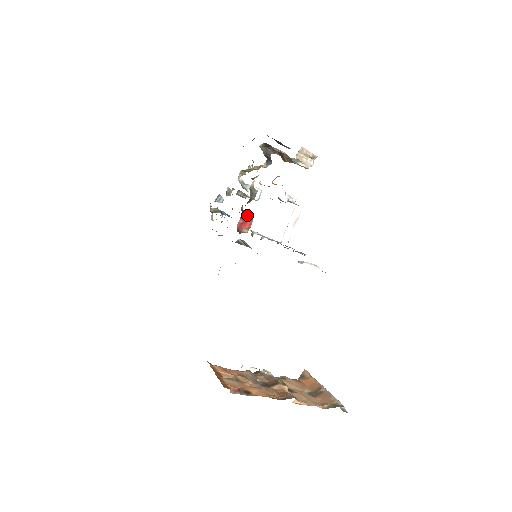
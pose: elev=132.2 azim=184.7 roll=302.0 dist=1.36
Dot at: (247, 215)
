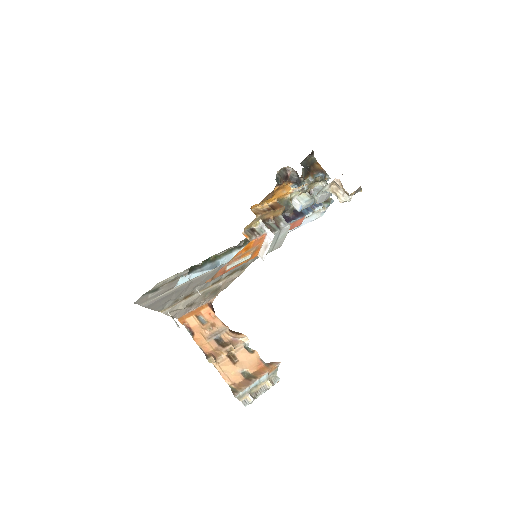
Dot at: occluded
